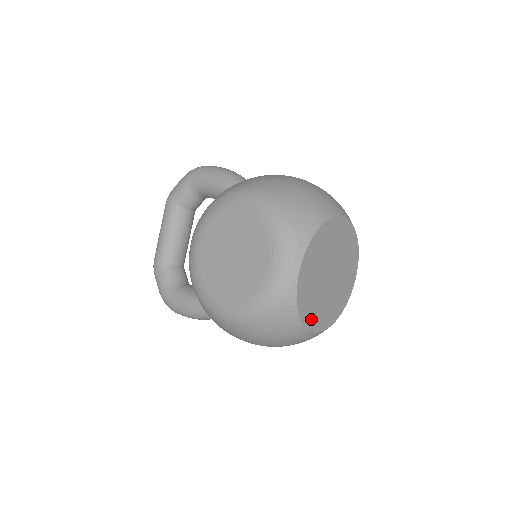
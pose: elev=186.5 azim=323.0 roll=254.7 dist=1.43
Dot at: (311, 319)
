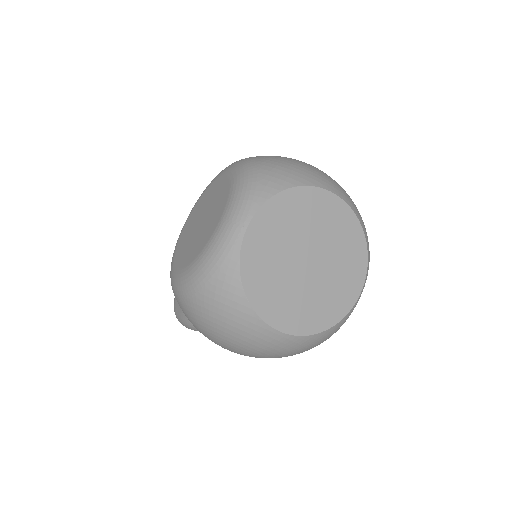
Dot at: (267, 304)
